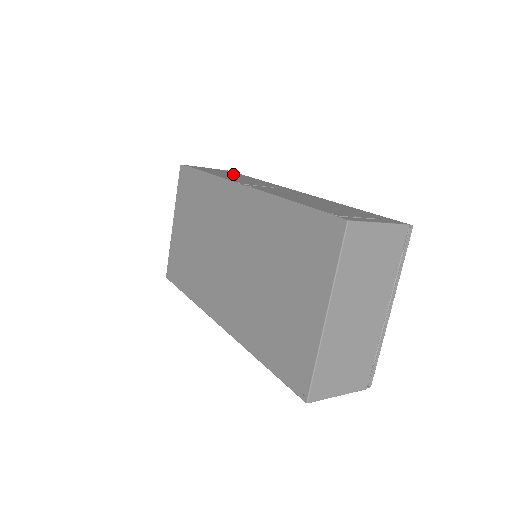
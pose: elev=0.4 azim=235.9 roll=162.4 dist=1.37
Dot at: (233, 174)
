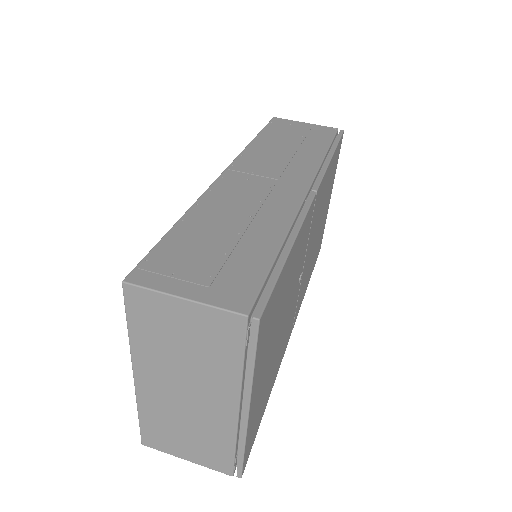
Dot at: (309, 140)
